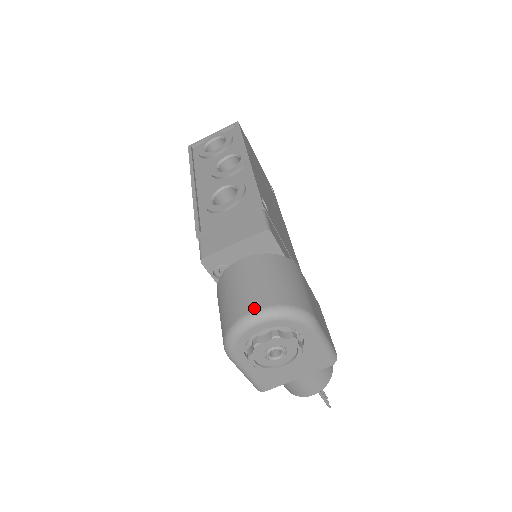
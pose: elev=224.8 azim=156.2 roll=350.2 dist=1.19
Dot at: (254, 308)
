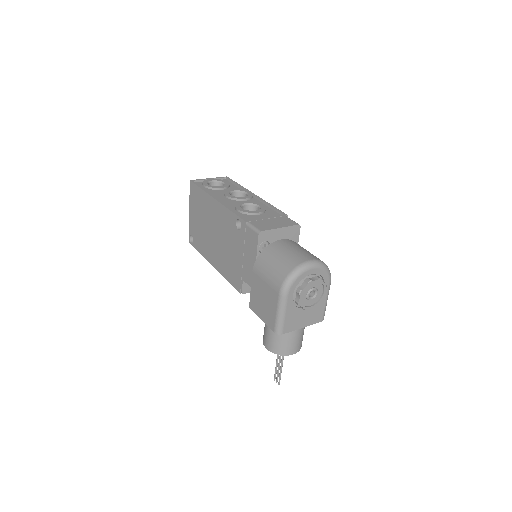
Dot at: (310, 259)
